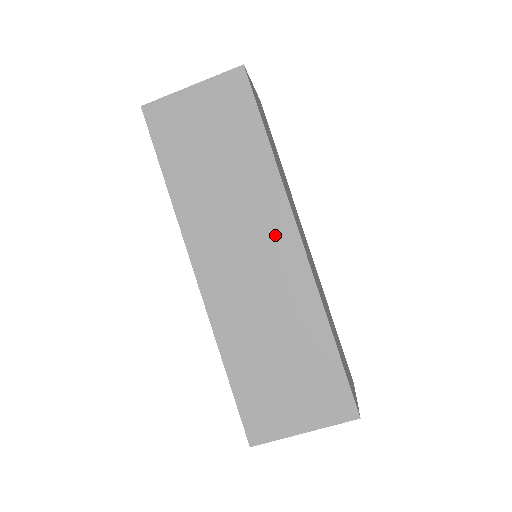
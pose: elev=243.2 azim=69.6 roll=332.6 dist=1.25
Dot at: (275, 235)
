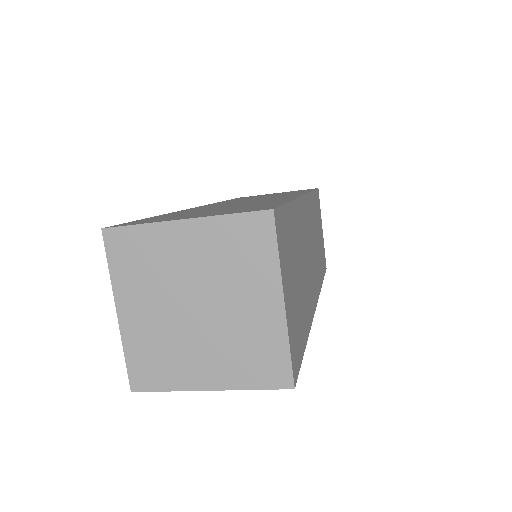
Dot at: occluded
